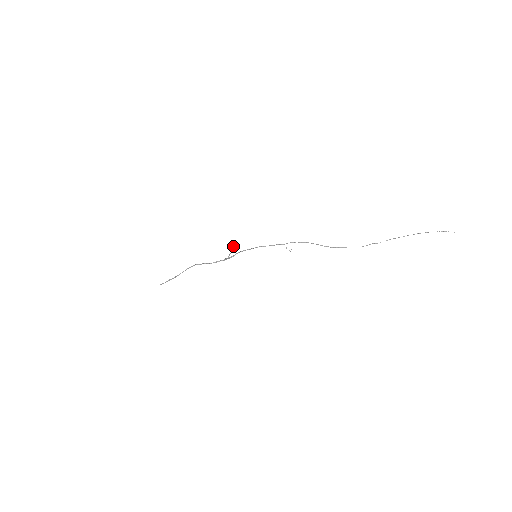
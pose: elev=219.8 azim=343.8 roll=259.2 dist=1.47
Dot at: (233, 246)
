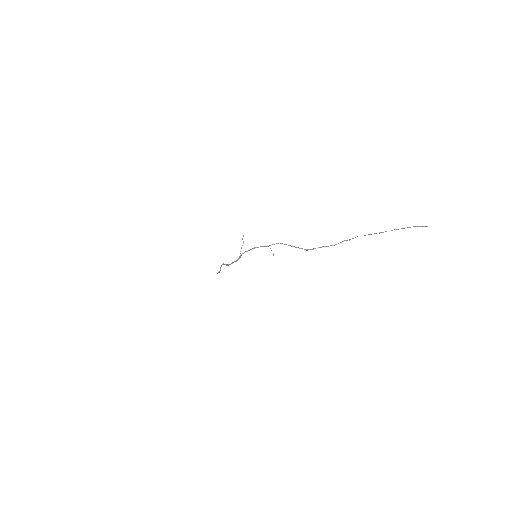
Dot at: (243, 242)
